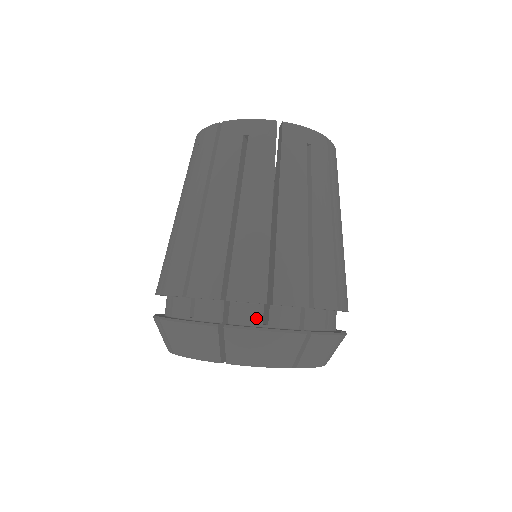
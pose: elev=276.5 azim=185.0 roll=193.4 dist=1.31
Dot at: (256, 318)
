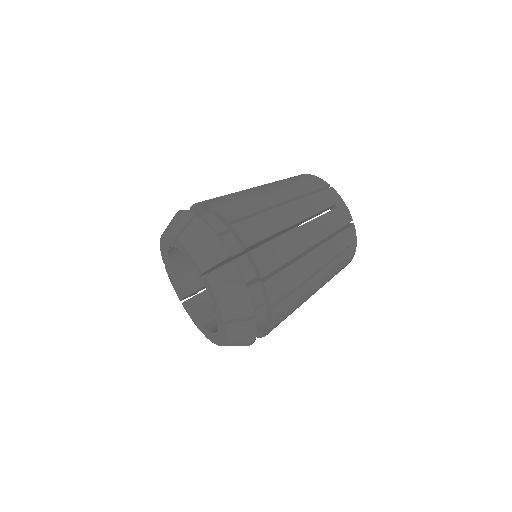
Dot at: (216, 230)
